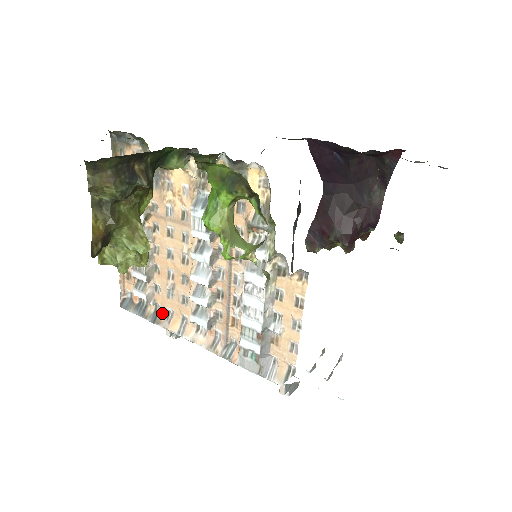
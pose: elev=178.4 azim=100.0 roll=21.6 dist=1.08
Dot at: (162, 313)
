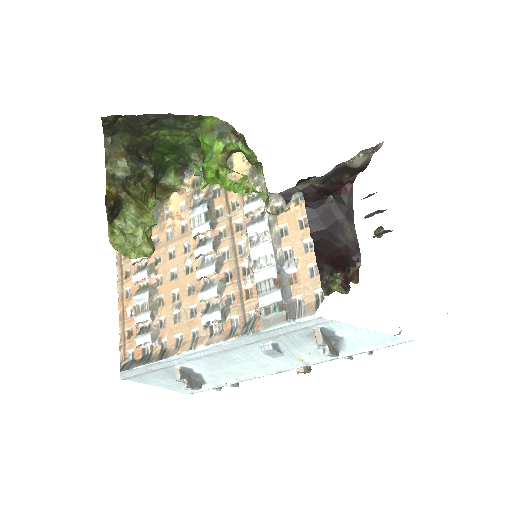
Dot at: (169, 347)
